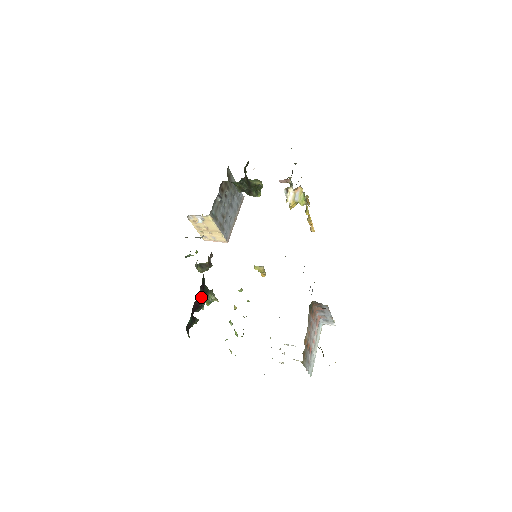
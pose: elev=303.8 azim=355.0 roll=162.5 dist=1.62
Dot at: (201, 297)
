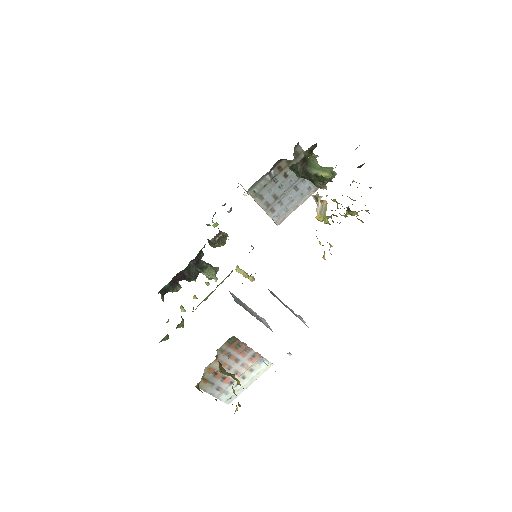
Dot at: (189, 270)
